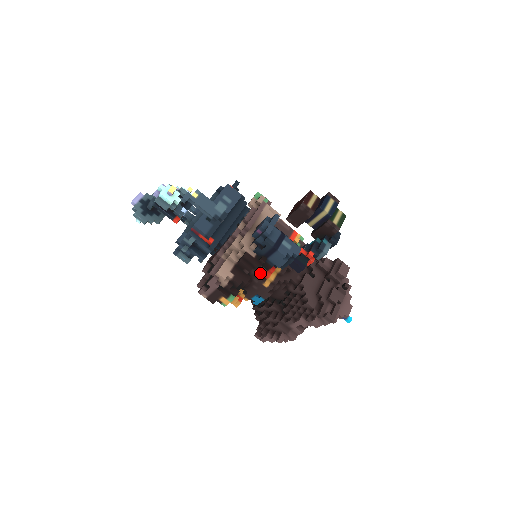
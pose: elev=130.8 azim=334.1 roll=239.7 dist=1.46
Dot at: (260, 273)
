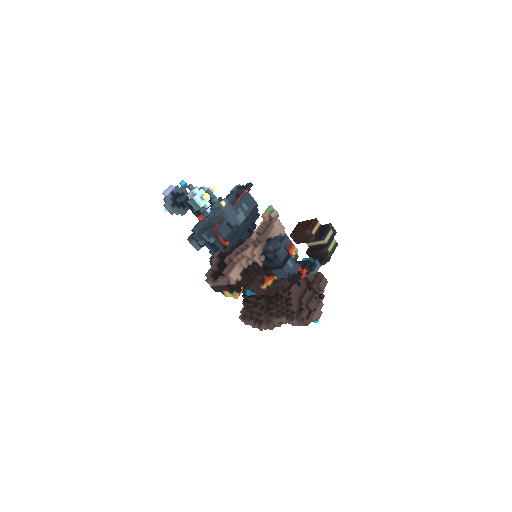
Dot at: (262, 278)
